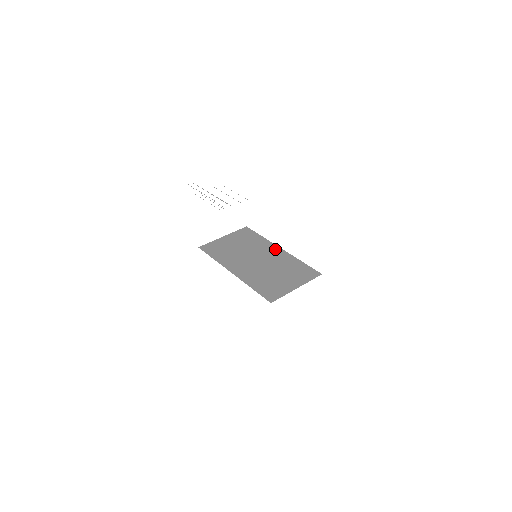
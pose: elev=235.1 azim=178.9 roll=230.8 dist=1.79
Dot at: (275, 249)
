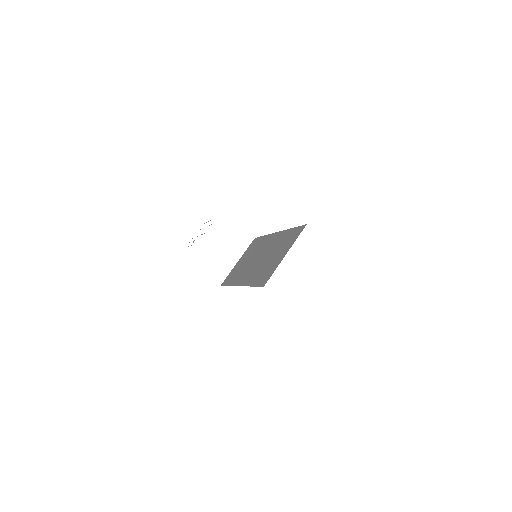
Dot at: (272, 237)
